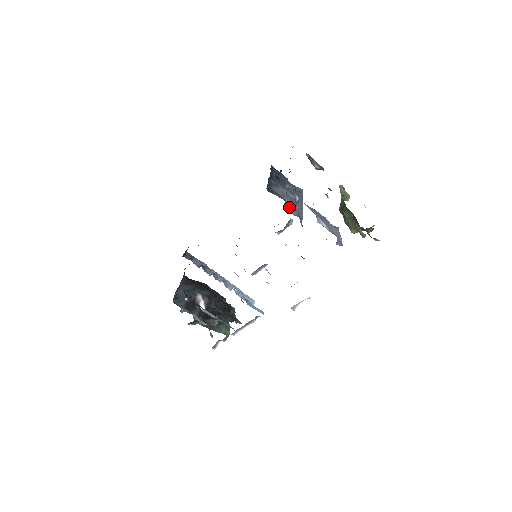
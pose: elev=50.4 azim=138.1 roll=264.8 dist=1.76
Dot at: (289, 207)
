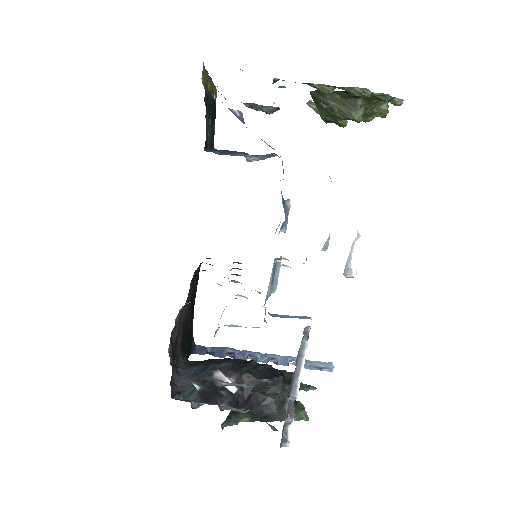
Dot at: occluded
